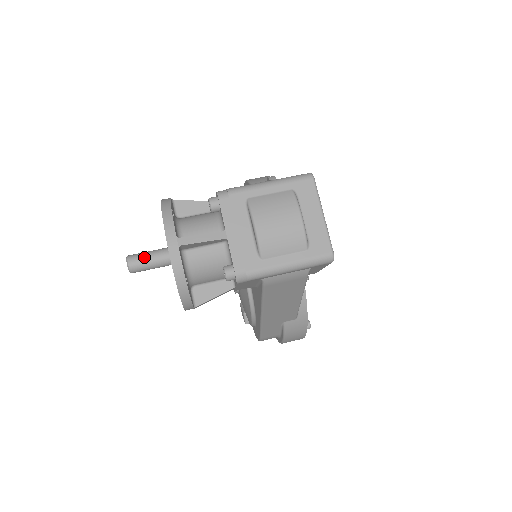
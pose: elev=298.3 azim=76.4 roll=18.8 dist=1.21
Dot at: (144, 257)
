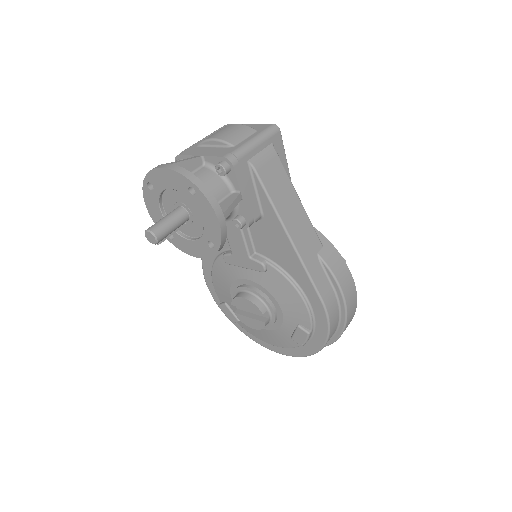
Dot at: (158, 221)
